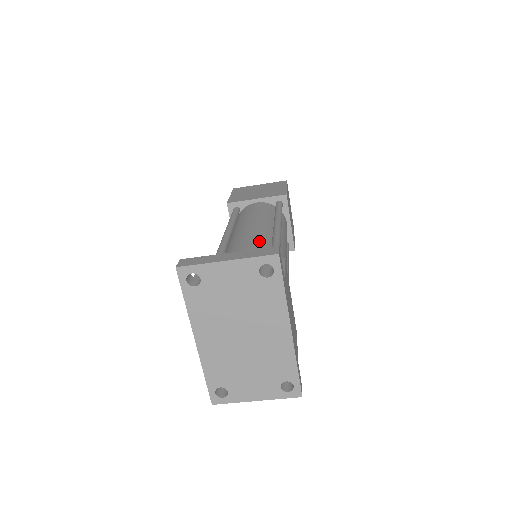
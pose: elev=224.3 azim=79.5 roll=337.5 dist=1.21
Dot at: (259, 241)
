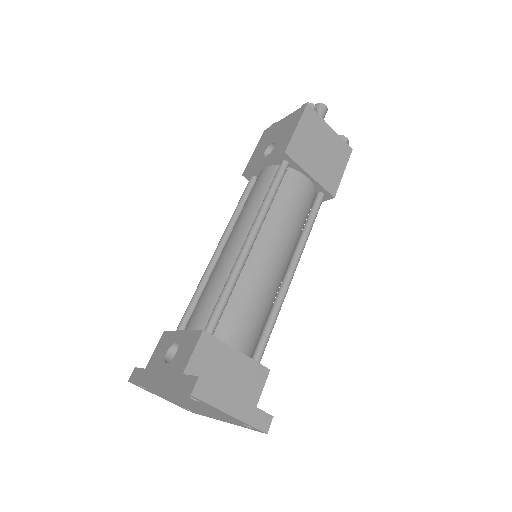
Dot at: (269, 293)
